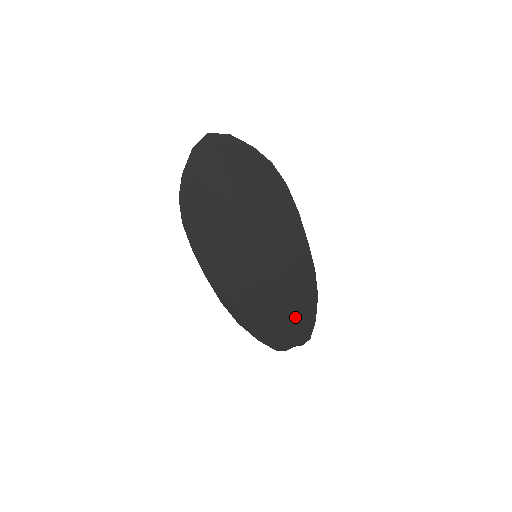
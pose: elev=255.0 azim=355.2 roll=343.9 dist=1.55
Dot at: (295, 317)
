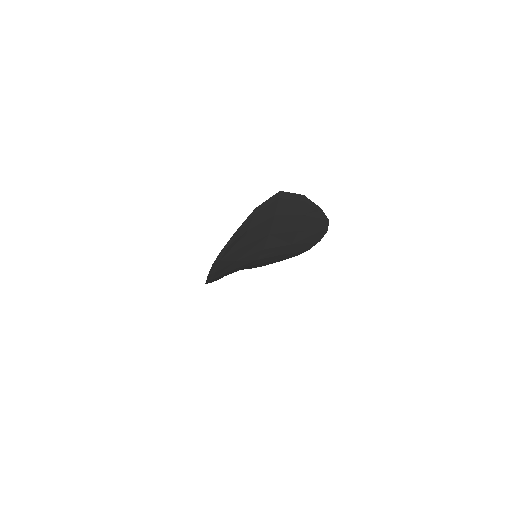
Dot at: occluded
